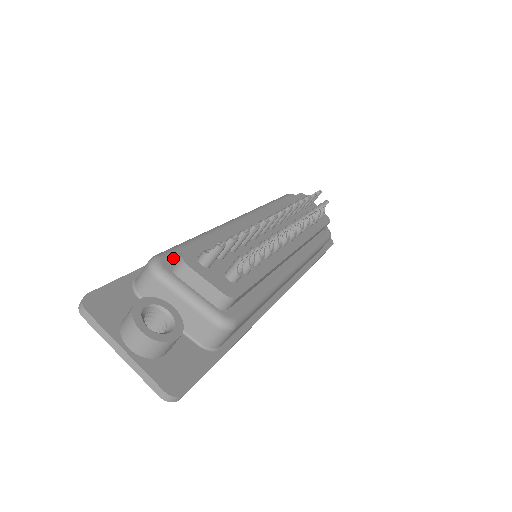
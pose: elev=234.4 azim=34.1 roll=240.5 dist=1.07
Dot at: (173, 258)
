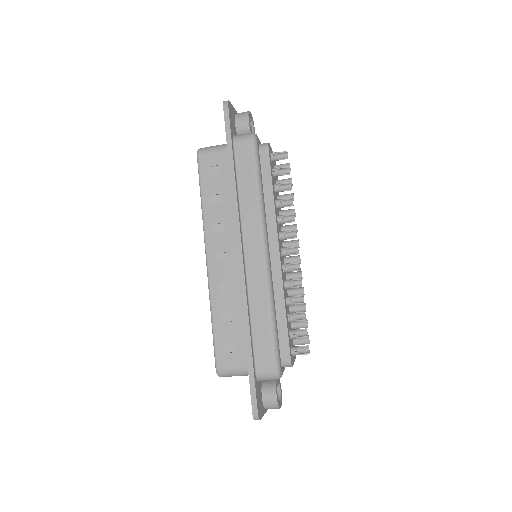
Dot at: (281, 361)
